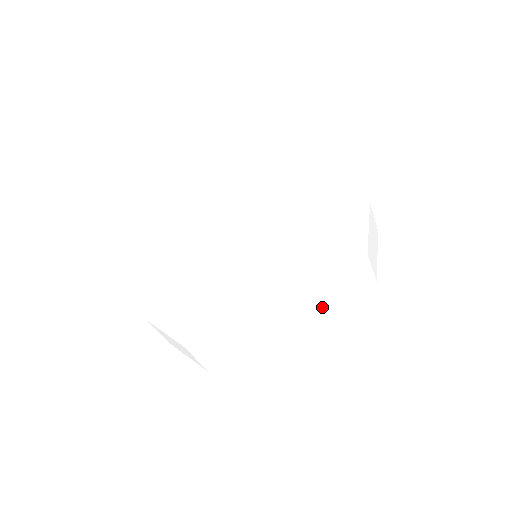
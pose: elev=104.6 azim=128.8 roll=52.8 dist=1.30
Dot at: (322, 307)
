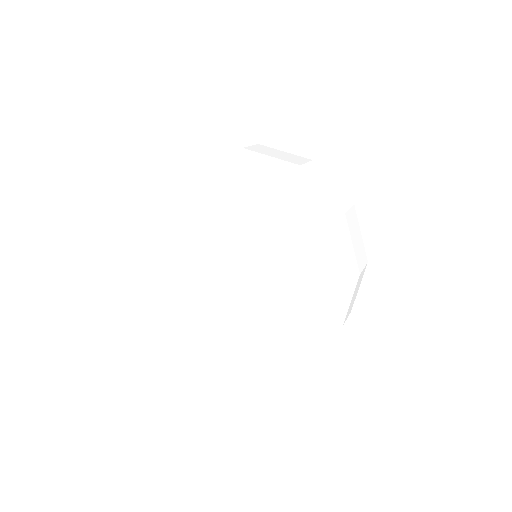
Dot at: (357, 274)
